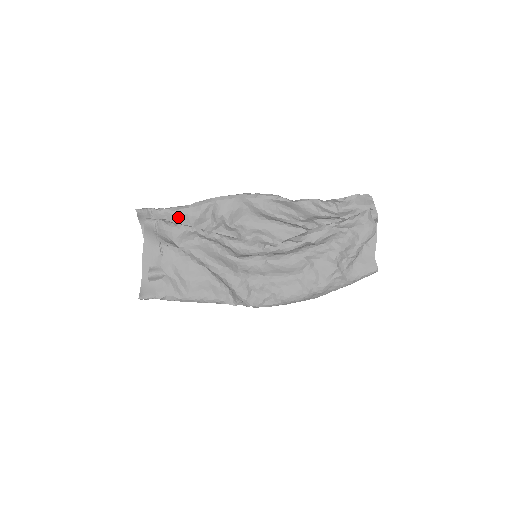
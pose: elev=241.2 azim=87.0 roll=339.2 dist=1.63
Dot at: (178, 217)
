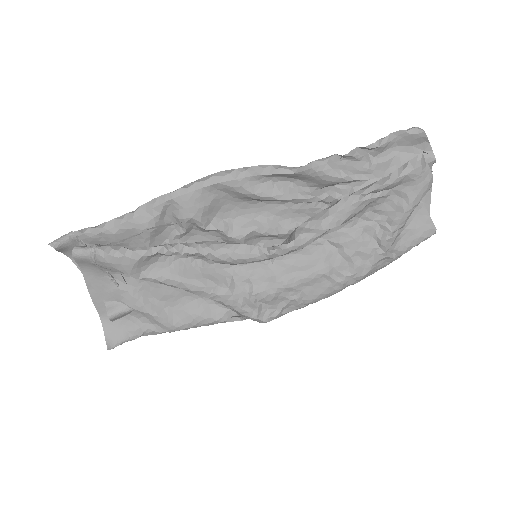
Dot at: (121, 235)
